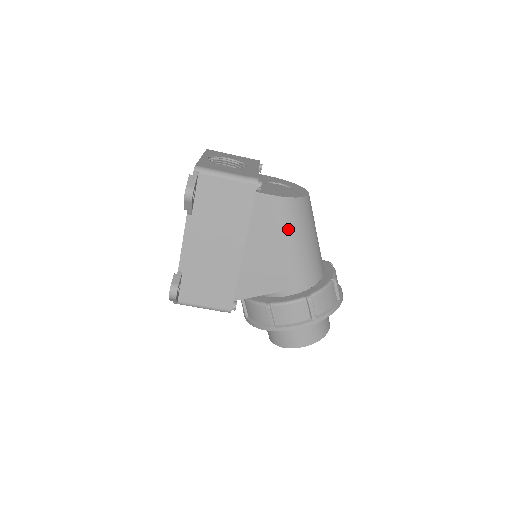
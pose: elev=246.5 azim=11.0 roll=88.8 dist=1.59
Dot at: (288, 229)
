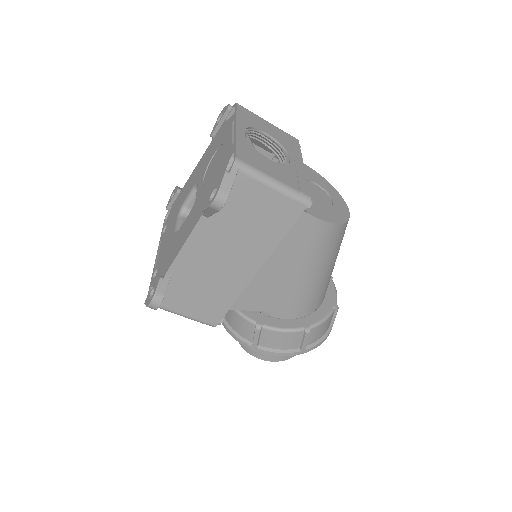
Dot at: (316, 256)
